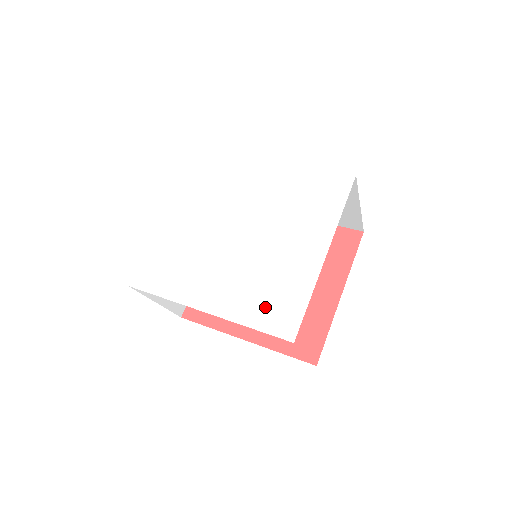
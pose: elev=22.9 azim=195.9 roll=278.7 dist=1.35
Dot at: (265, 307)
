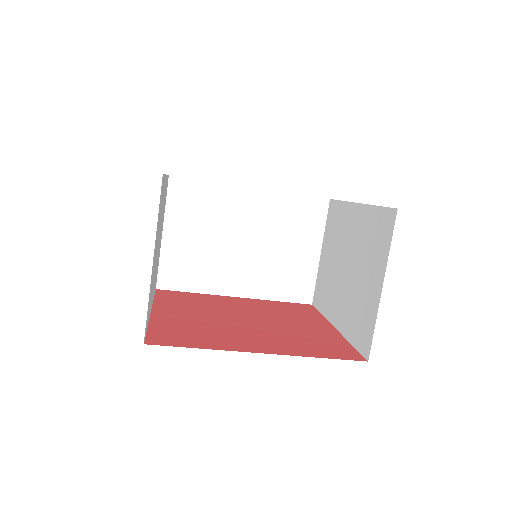
Dot at: occluded
